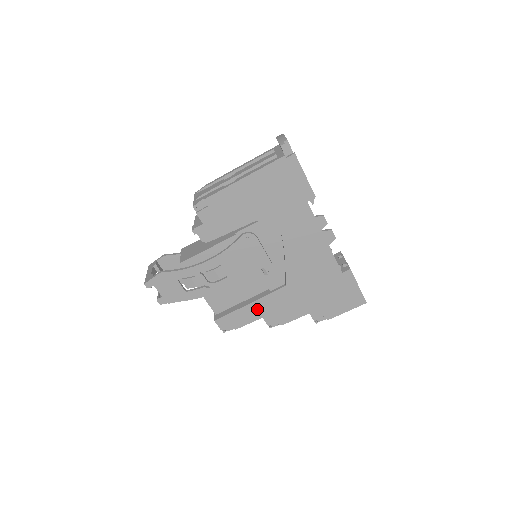
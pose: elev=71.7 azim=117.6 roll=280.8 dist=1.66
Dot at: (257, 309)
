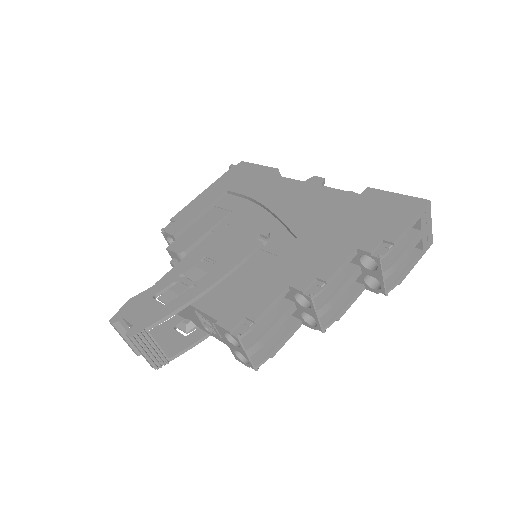
Dot at: (273, 280)
